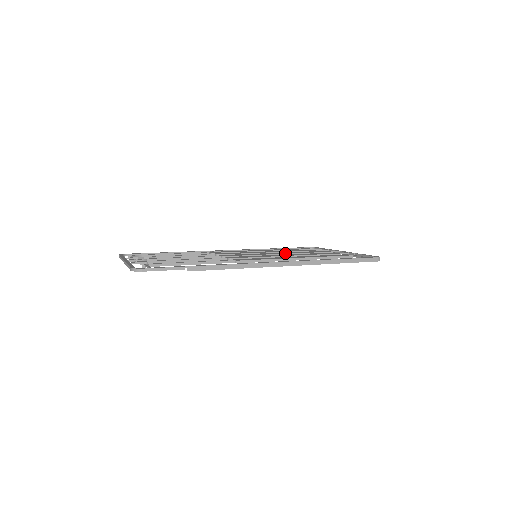
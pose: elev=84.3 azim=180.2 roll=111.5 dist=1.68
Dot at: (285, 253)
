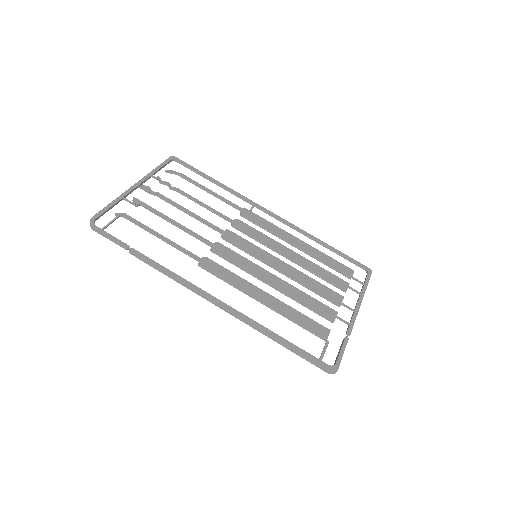
Dot at: (288, 273)
